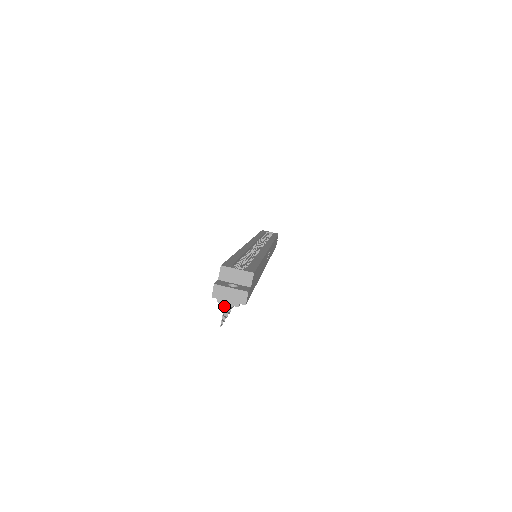
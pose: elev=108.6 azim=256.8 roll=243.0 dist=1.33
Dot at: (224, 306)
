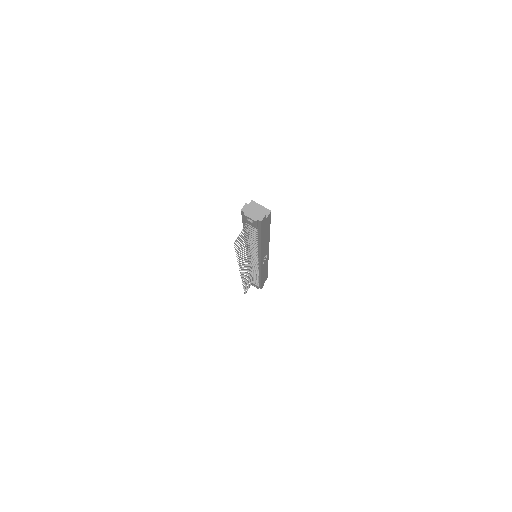
Dot at: (242, 230)
